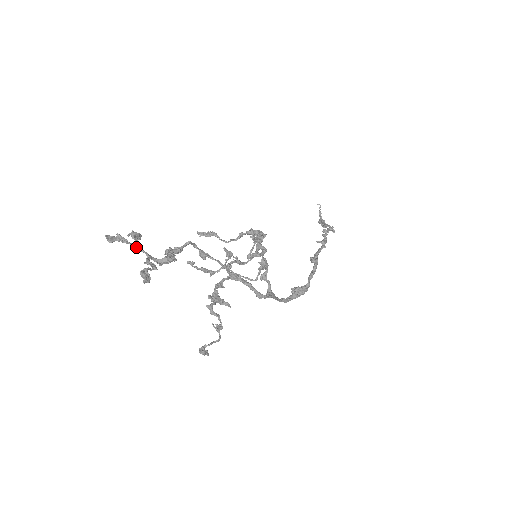
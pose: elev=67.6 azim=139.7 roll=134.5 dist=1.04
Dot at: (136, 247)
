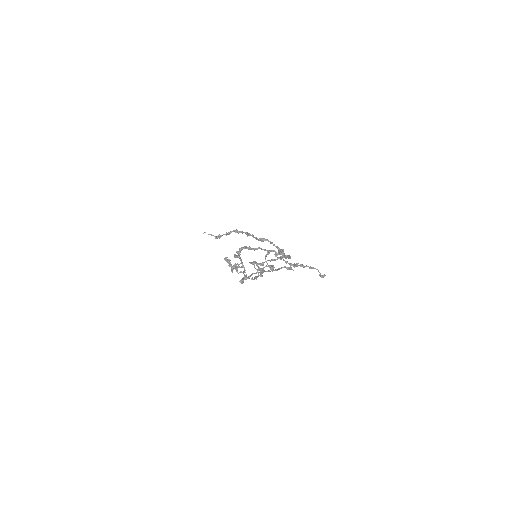
Dot at: occluded
